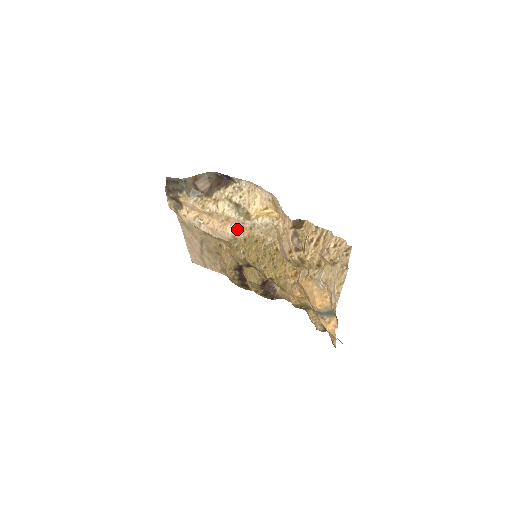
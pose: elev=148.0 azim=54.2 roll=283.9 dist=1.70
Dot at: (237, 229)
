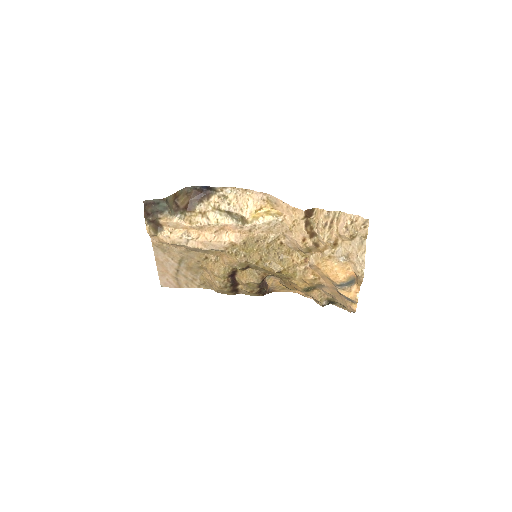
Dot at: (234, 235)
